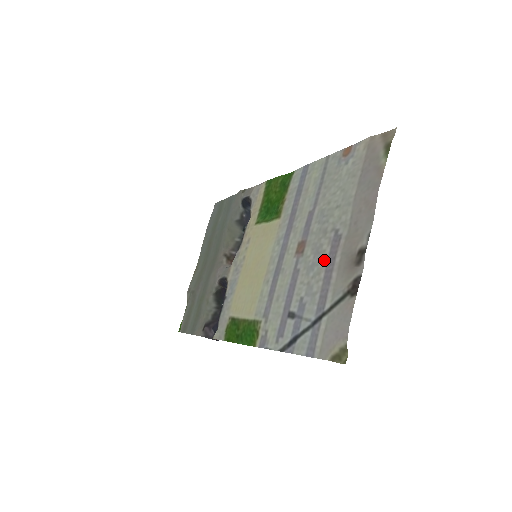
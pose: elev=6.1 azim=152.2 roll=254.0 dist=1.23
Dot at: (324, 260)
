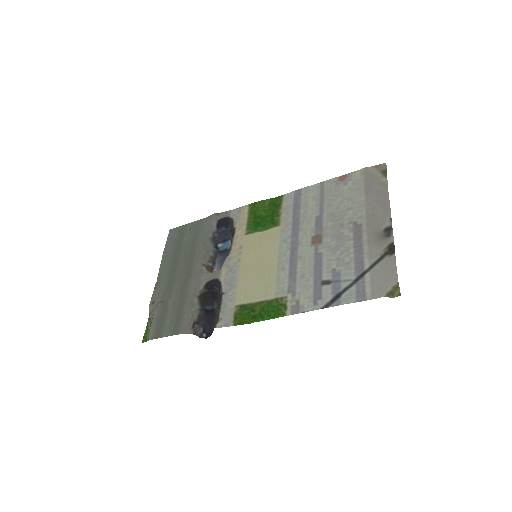
Dot at: (350, 241)
